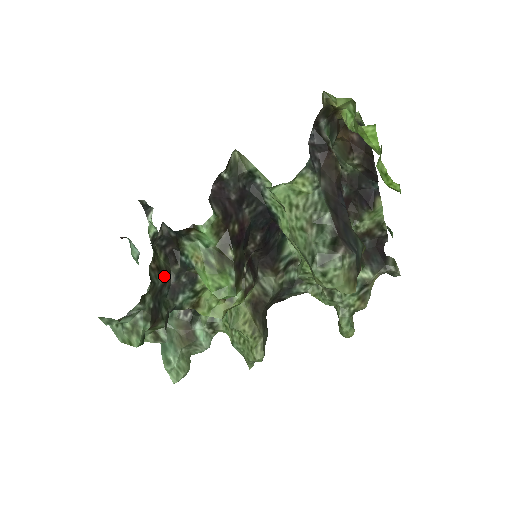
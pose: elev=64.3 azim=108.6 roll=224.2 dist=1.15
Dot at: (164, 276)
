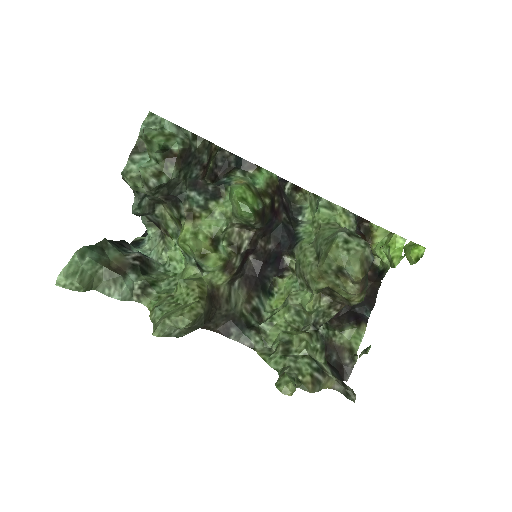
Dot at: (207, 164)
